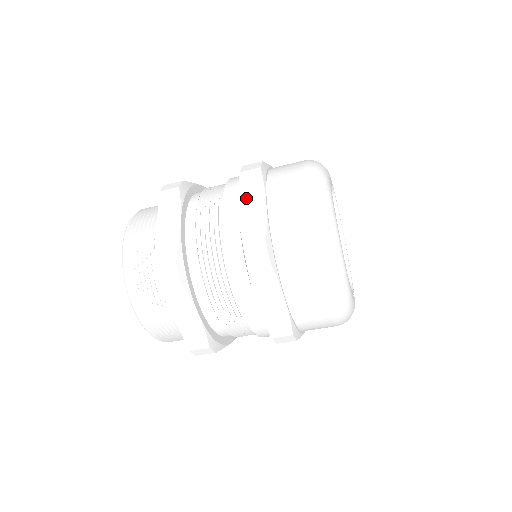
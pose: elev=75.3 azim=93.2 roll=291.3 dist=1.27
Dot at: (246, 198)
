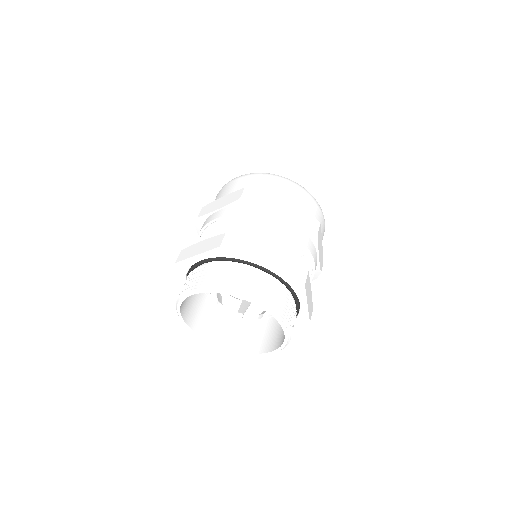
Dot at: occluded
